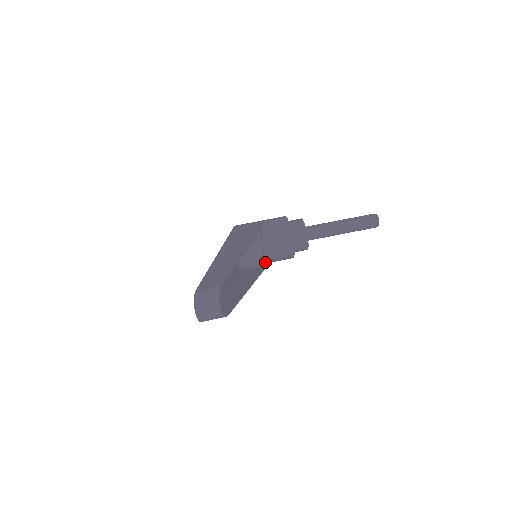
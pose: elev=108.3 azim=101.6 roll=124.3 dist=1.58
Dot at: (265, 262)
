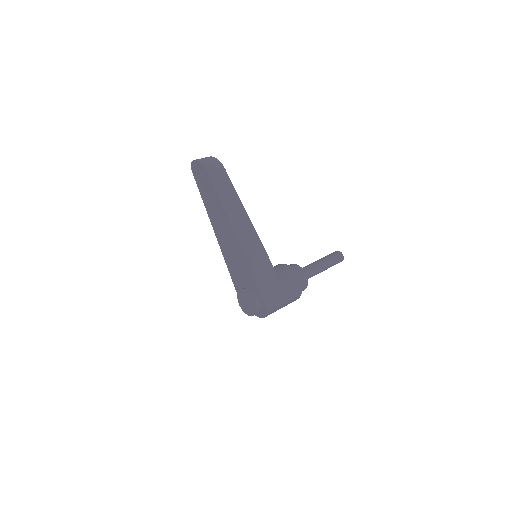
Dot at: occluded
